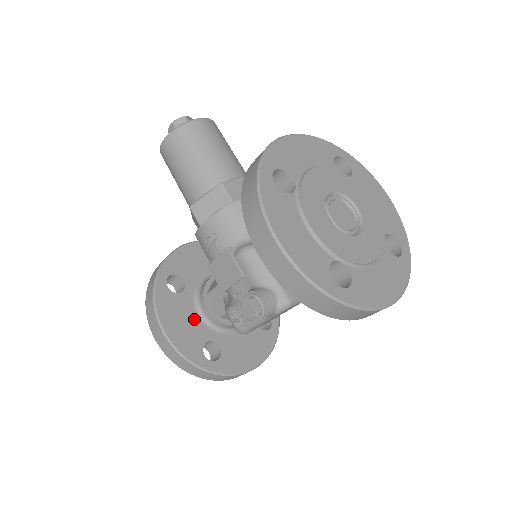
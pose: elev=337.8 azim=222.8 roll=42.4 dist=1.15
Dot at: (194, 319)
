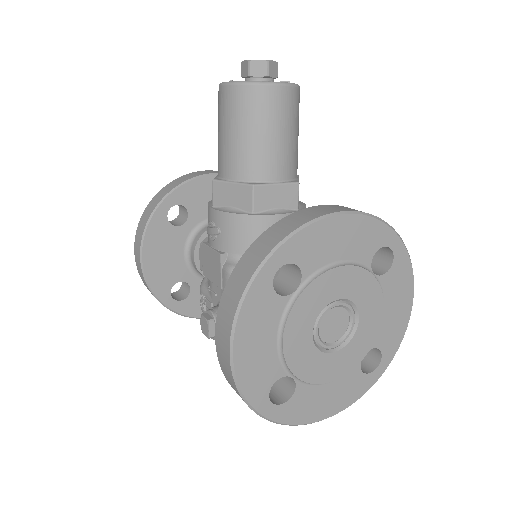
Dot at: (178, 256)
